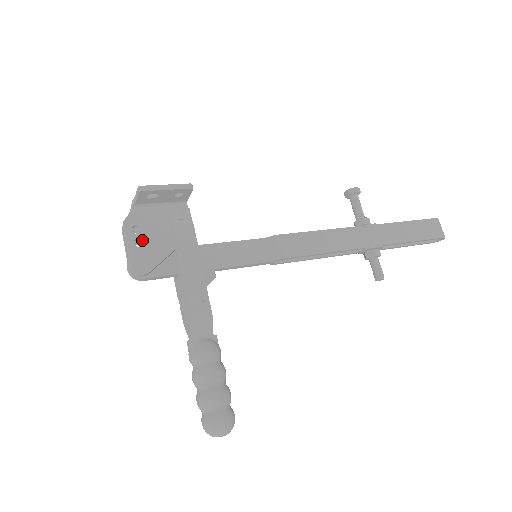
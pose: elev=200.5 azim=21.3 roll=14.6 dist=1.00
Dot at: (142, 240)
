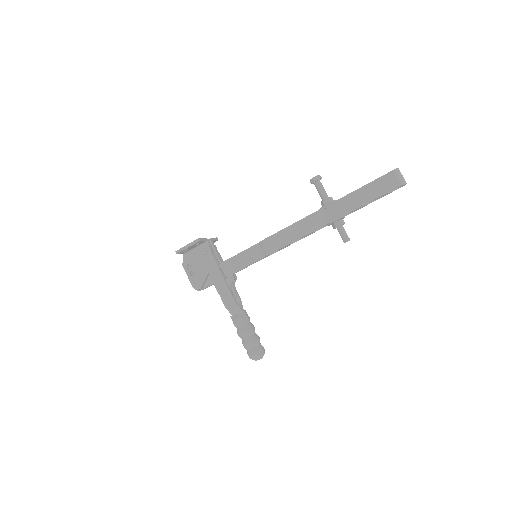
Dot at: (193, 271)
